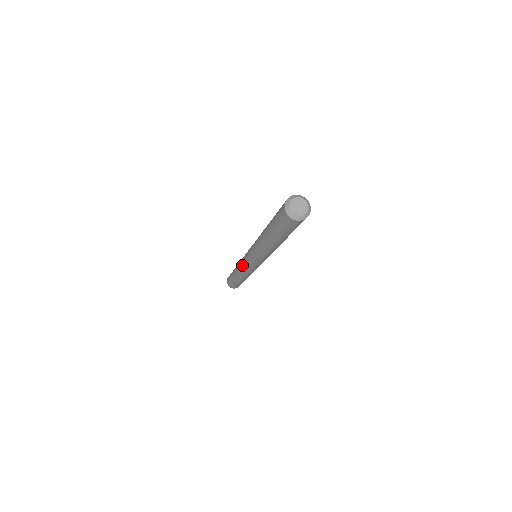
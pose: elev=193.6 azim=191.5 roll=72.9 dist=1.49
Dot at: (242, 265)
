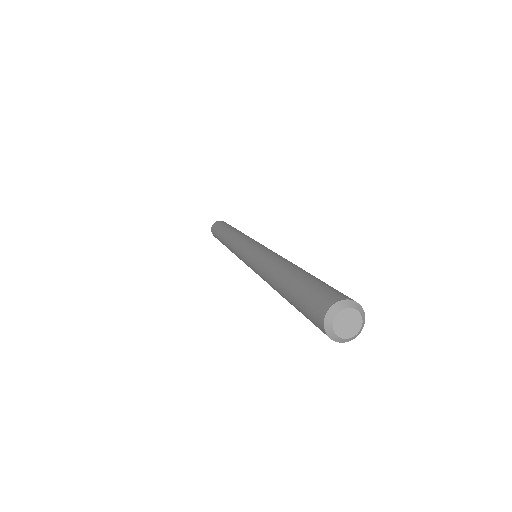
Dot at: occluded
